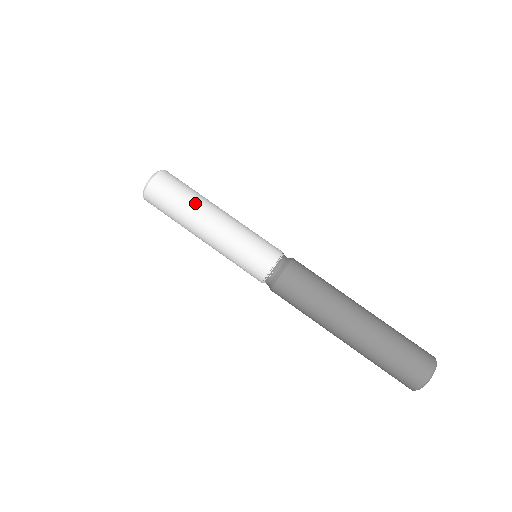
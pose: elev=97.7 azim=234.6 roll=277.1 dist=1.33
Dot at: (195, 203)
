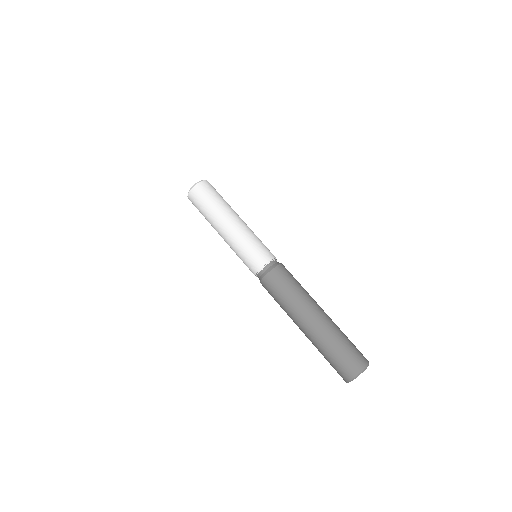
Dot at: occluded
